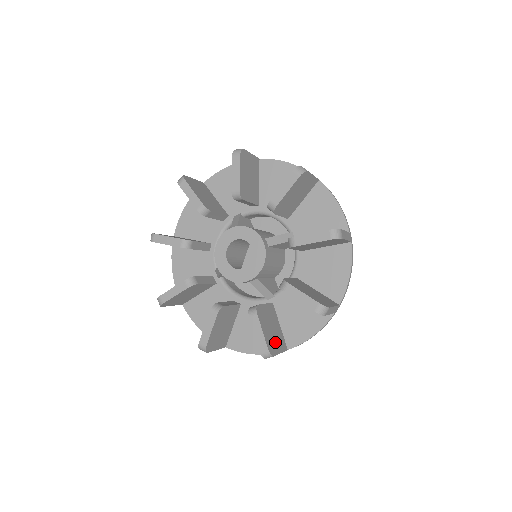
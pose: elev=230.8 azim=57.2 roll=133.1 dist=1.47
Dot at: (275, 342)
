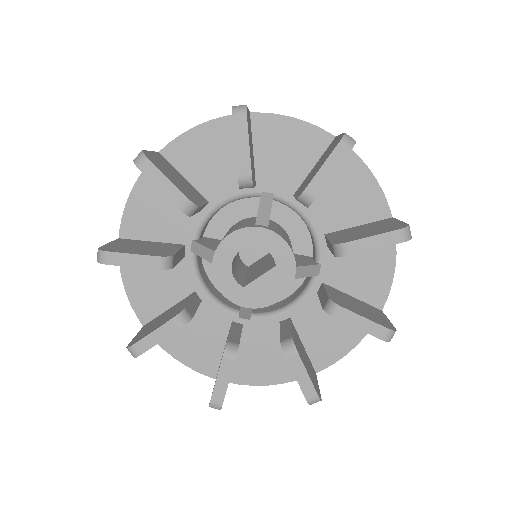
Dot at: occluded
